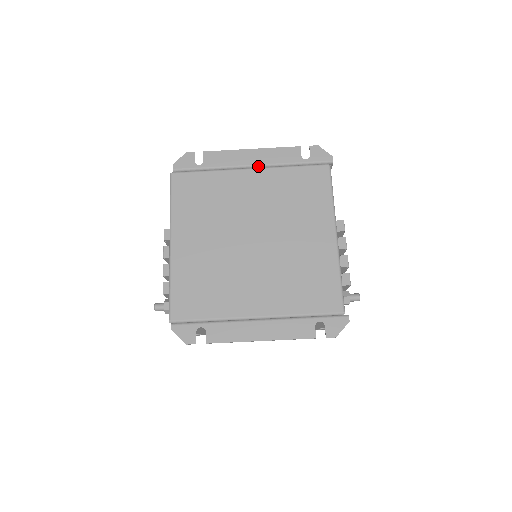
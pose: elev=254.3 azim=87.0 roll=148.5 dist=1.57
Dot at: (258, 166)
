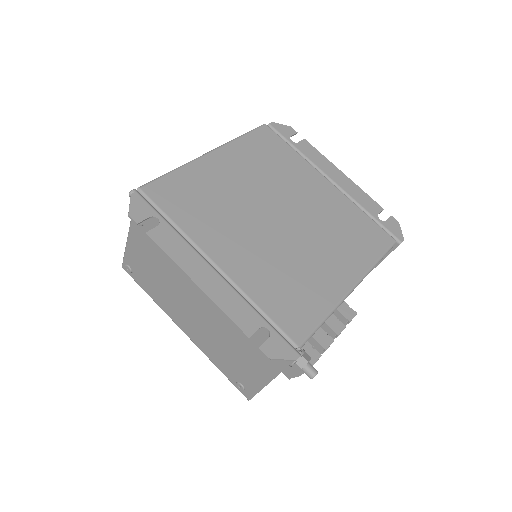
Dot at: (337, 186)
